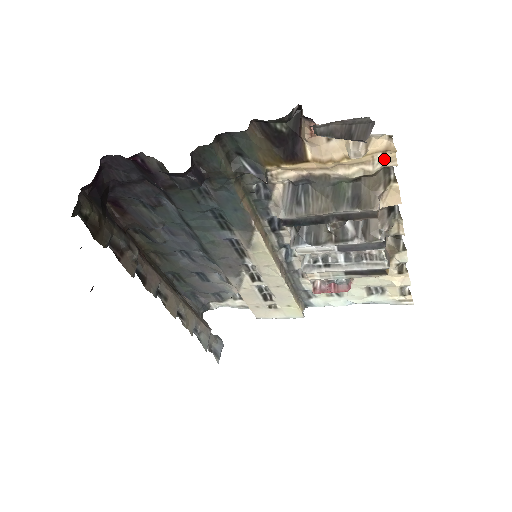
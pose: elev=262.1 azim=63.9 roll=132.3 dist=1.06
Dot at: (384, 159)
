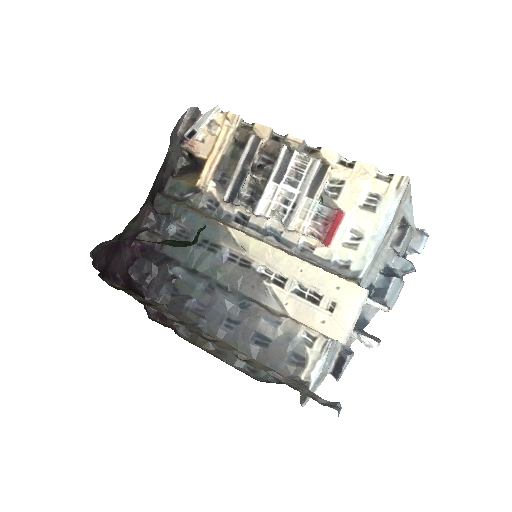
Dot at: (231, 121)
